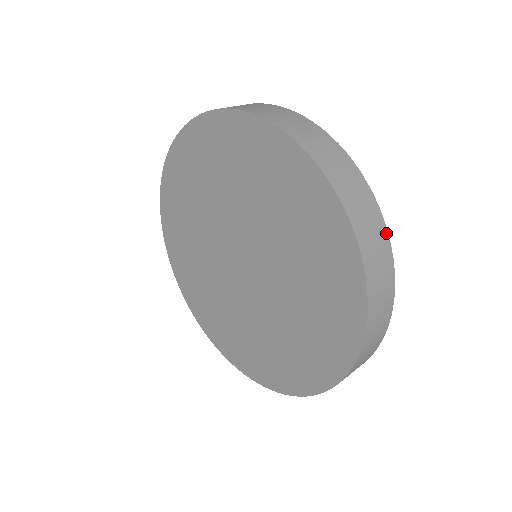
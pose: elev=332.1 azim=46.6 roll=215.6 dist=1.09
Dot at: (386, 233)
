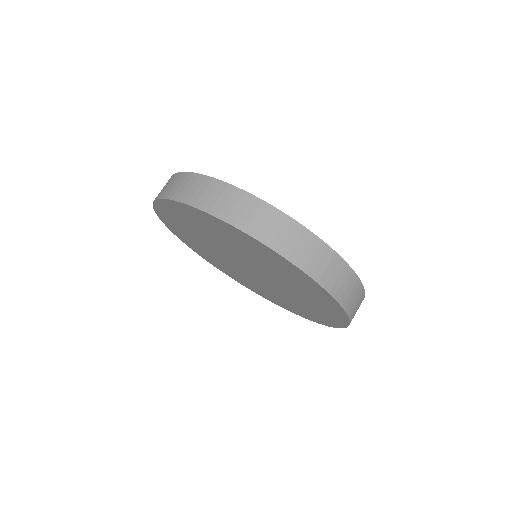
Dot at: (360, 283)
